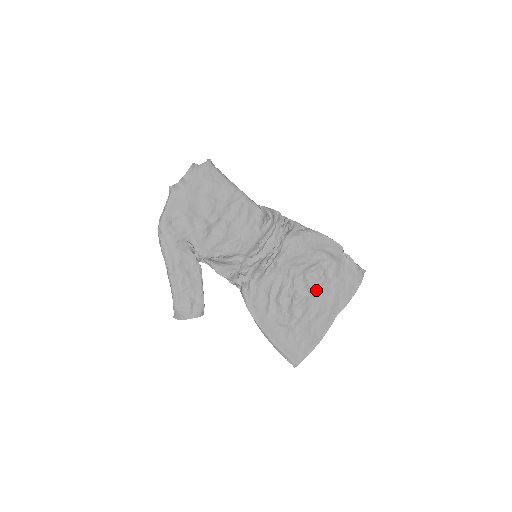
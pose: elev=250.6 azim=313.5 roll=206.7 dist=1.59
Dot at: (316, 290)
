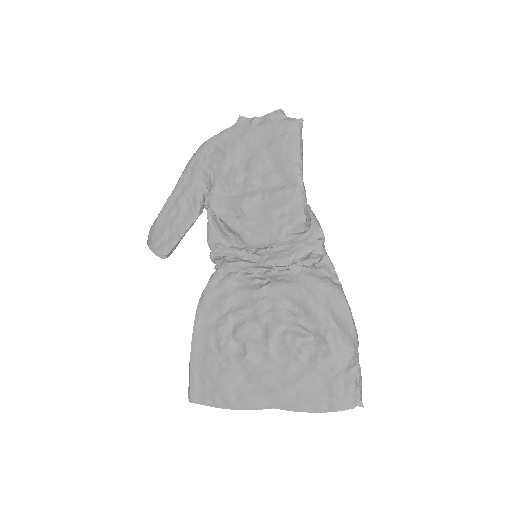
Dot at: (280, 356)
